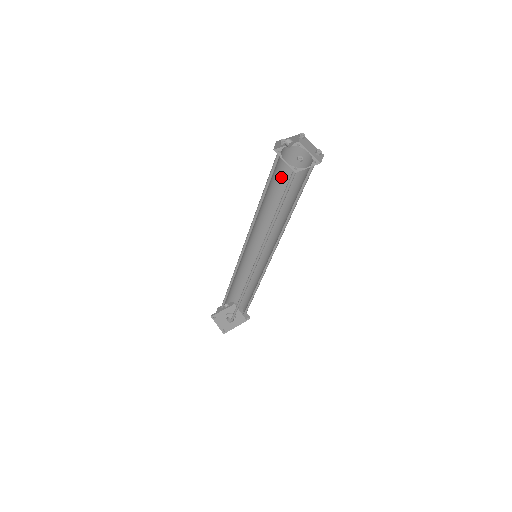
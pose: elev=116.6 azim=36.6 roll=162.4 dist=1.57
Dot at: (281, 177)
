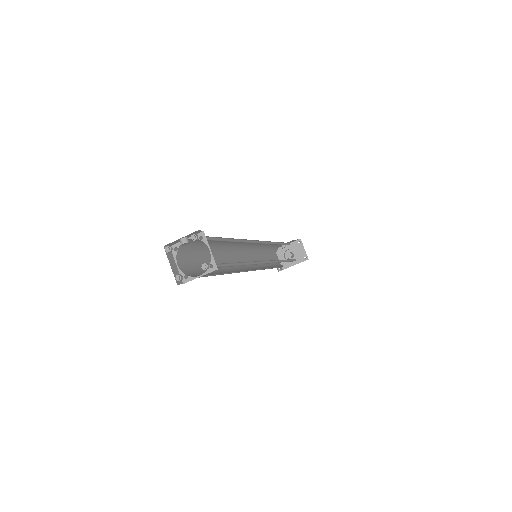
Dot at: occluded
